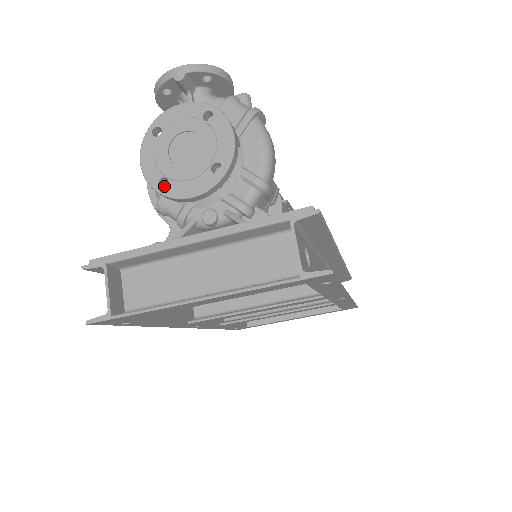
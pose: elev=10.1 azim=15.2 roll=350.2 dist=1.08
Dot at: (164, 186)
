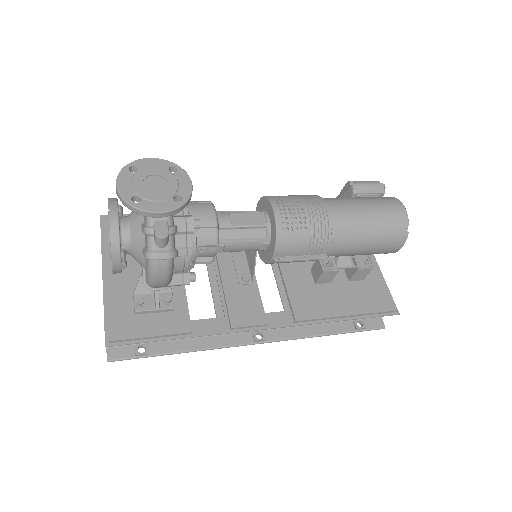
Dot at: occluded
